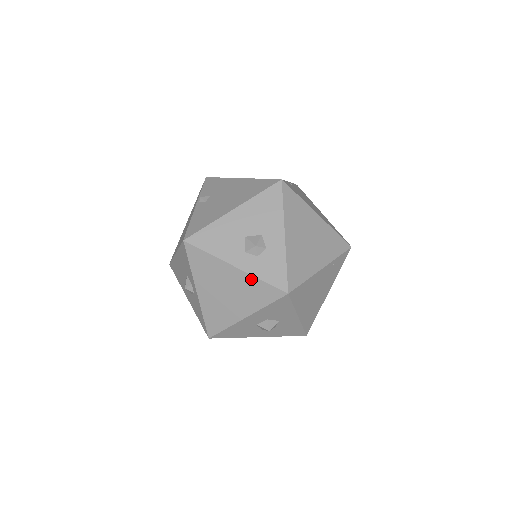
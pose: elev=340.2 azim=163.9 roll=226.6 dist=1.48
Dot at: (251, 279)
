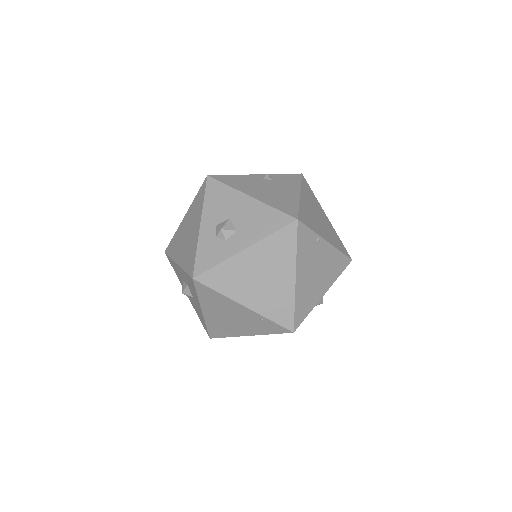
Dot at: (196, 243)
